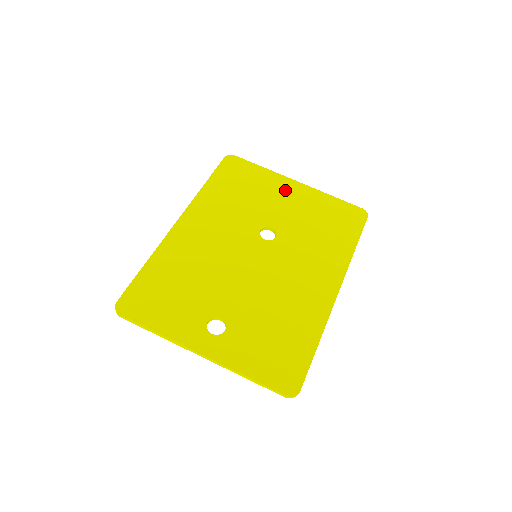
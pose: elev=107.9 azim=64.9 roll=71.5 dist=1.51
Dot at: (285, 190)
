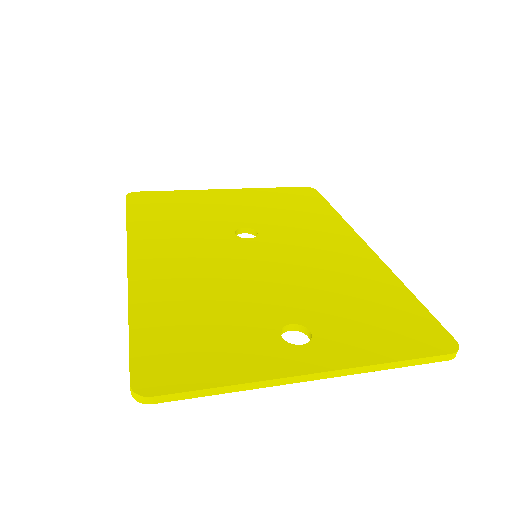
Dot at: (221, 198)
